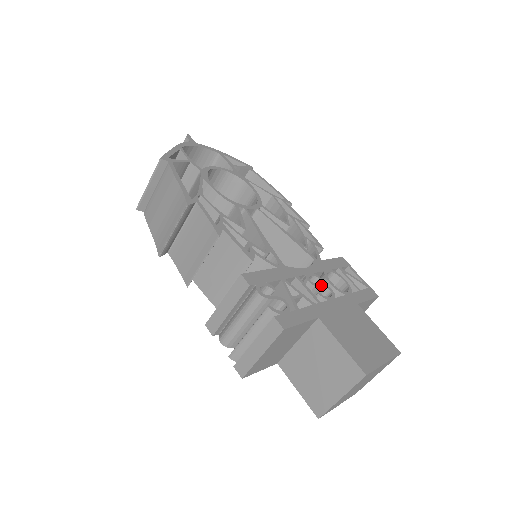
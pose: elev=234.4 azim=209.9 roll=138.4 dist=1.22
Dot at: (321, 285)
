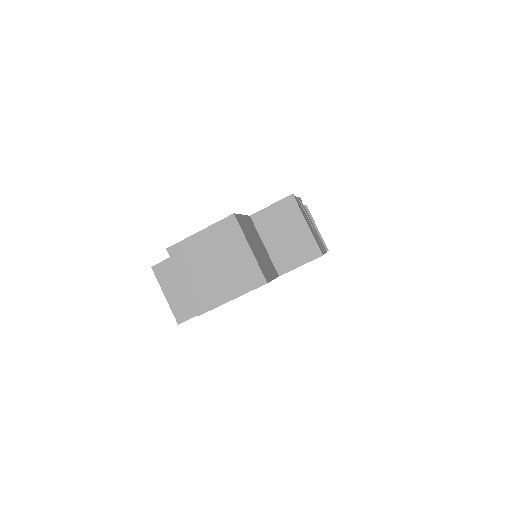
Dot at: occluded
